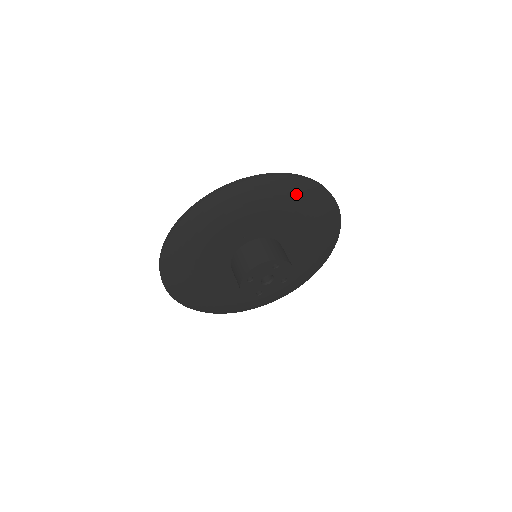
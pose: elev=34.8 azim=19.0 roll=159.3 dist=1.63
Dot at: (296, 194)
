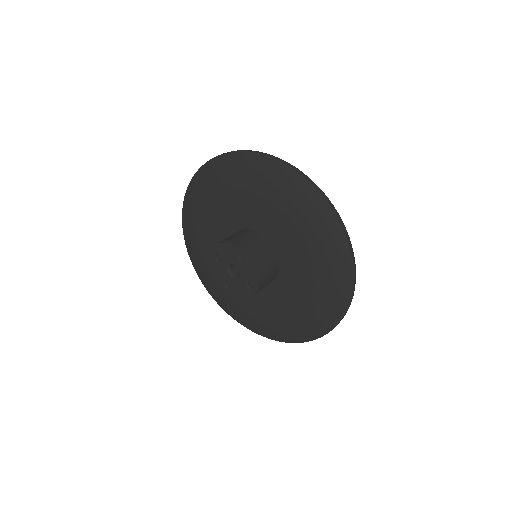
Dot at: (295, 195)
